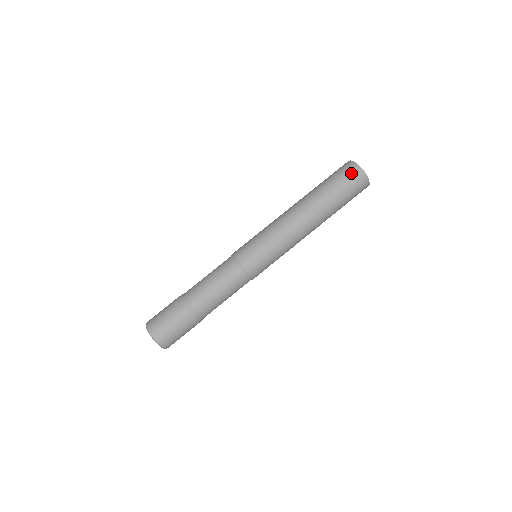
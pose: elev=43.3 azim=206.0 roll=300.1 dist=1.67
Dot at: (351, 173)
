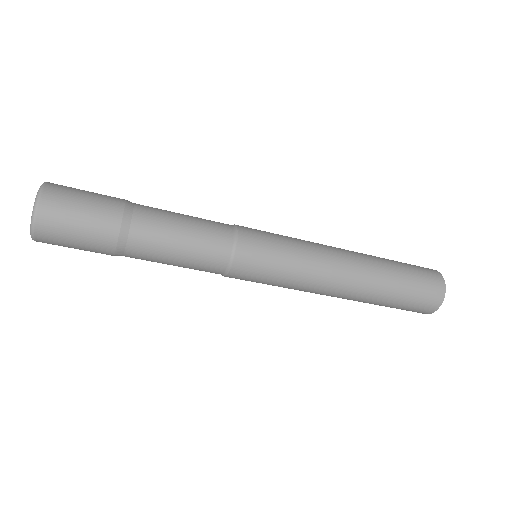
Dot at: (432, 289)
